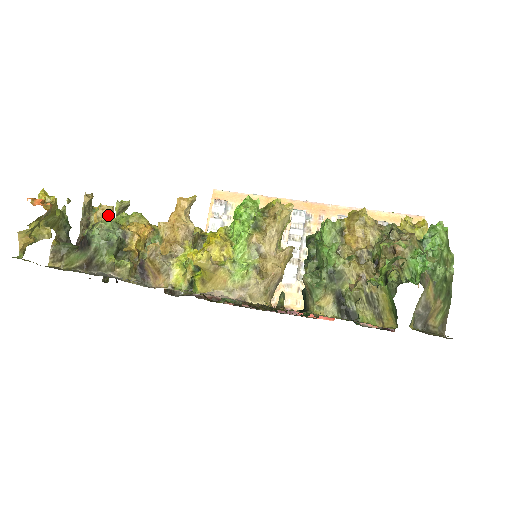
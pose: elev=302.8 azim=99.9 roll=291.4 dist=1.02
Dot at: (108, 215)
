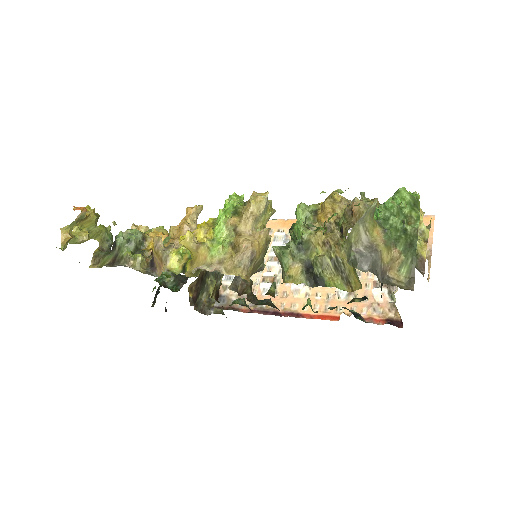
Dot at: occluded
